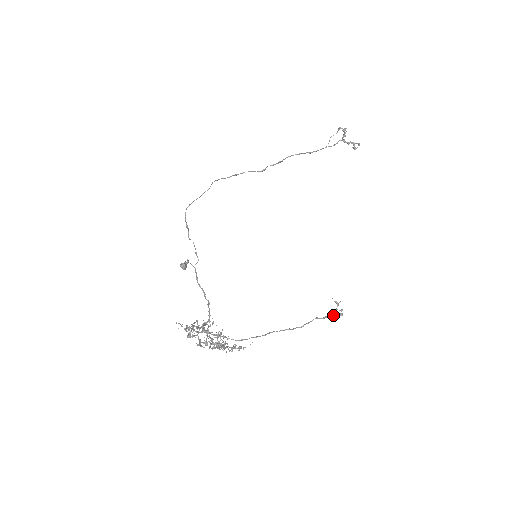
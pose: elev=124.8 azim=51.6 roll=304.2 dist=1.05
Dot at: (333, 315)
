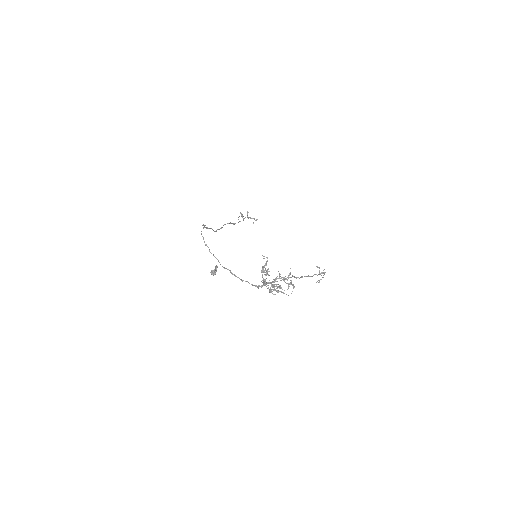
Dot at: occluded
